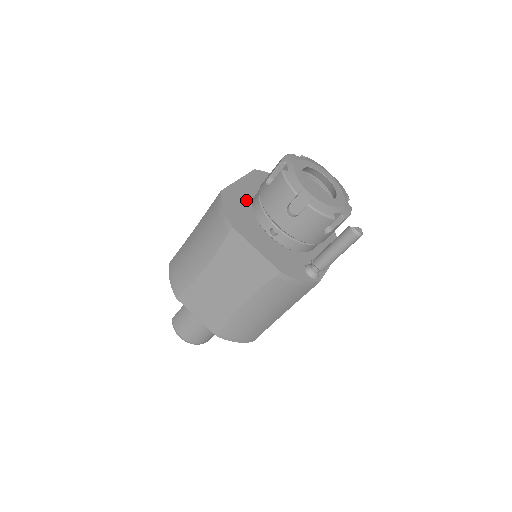
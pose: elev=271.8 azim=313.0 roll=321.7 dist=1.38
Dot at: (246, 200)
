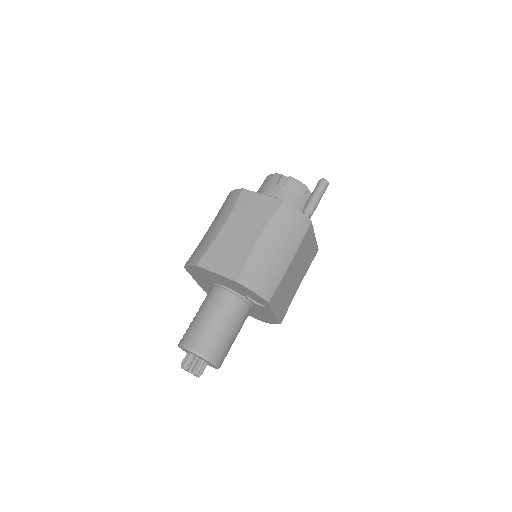
Dot at: occluded
